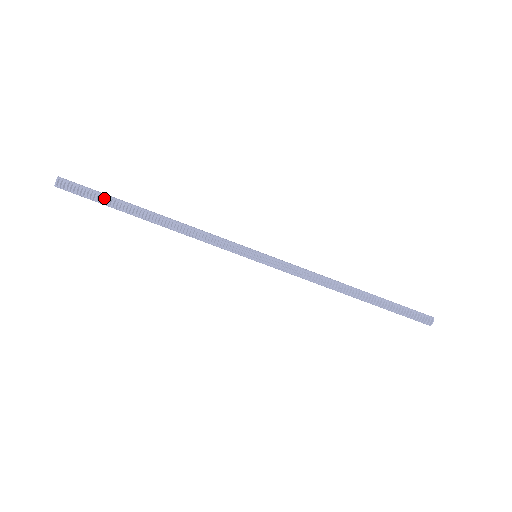
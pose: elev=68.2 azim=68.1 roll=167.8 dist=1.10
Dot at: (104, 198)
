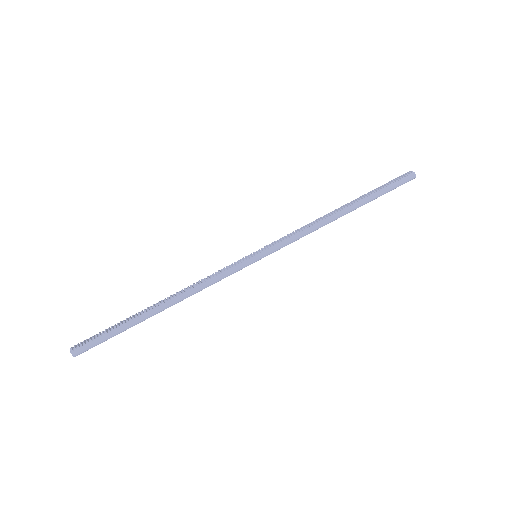
Dot at: (115, 325)
